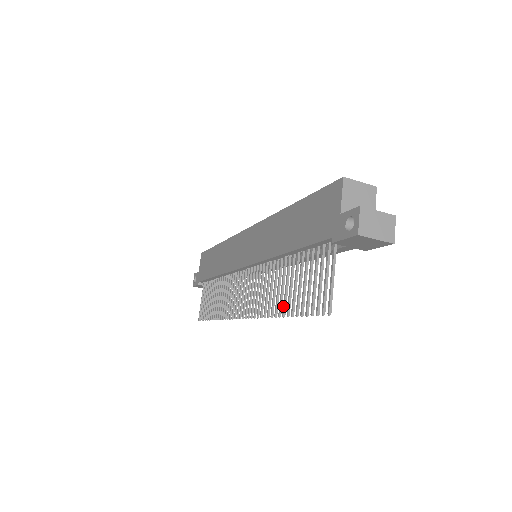
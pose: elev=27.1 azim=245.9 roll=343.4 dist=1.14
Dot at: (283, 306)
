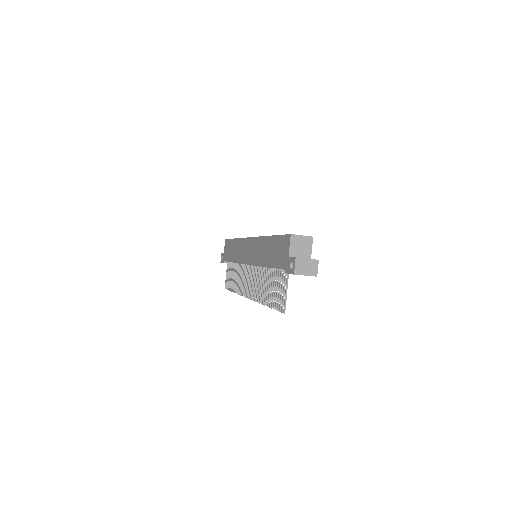
Dot at: (266, 299)
